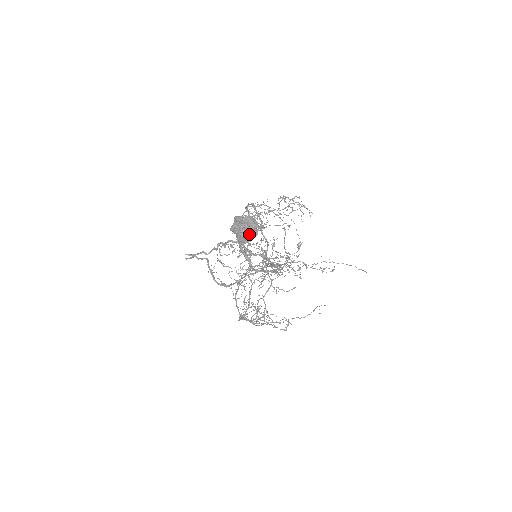
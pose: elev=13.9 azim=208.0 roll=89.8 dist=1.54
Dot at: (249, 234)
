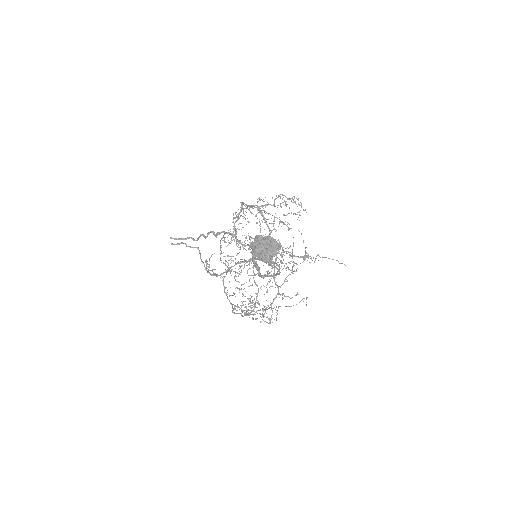
Dot at: (270, 255)
